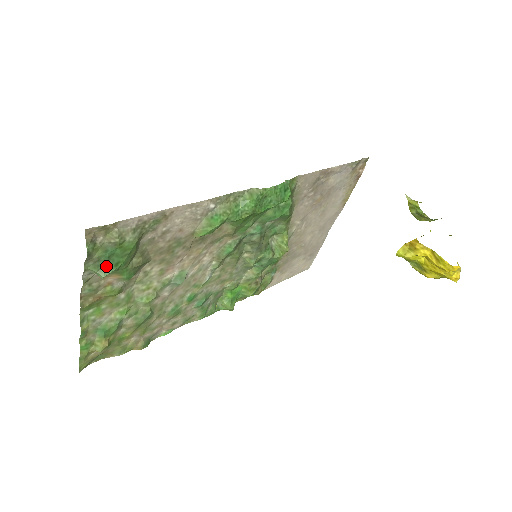
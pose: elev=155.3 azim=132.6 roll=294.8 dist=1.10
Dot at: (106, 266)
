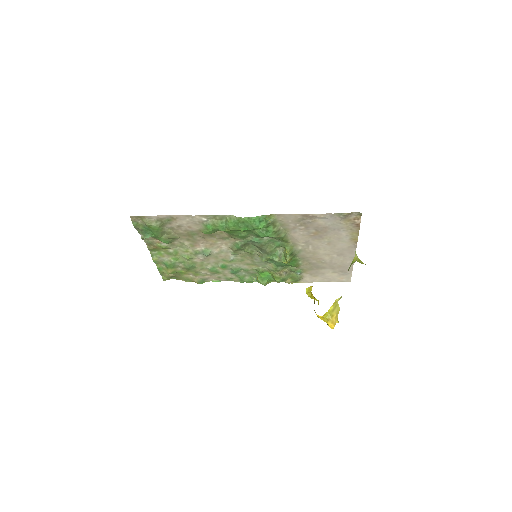
Dot at: (146, 234)
